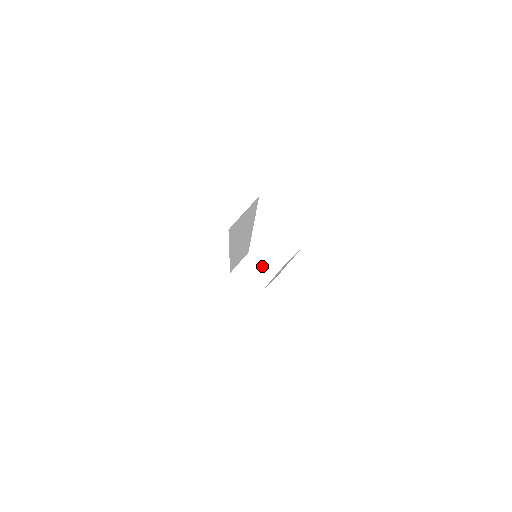
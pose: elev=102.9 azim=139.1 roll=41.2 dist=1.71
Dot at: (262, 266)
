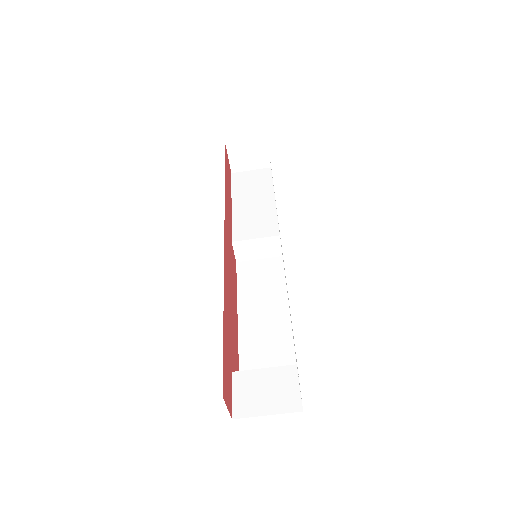
Dot at: (257, 241)
